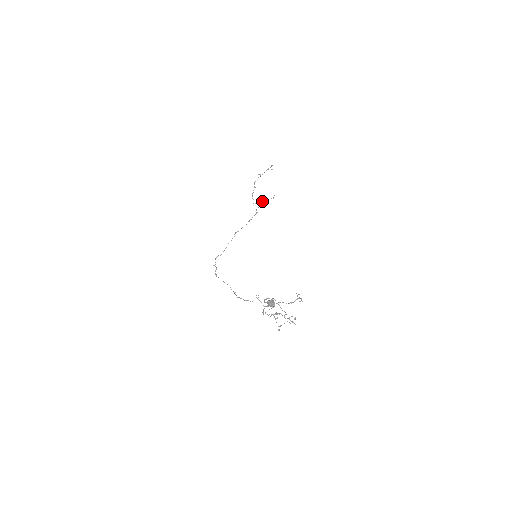
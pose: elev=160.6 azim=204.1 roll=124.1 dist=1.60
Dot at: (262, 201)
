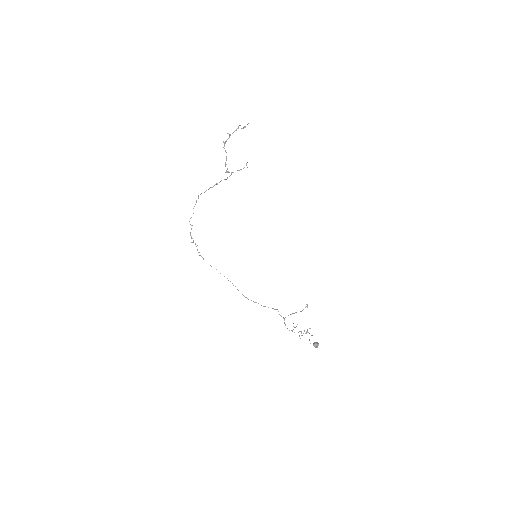
Dot at: occluded
